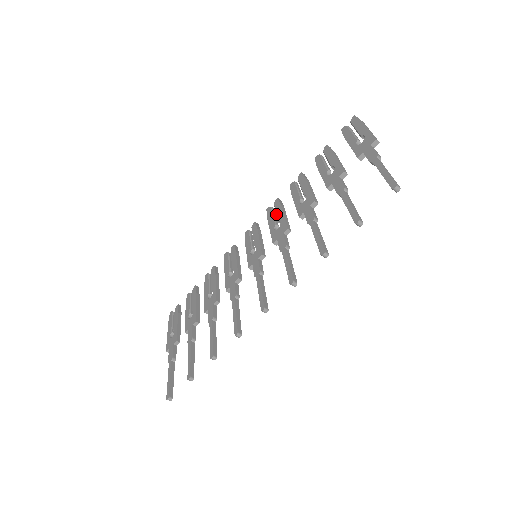
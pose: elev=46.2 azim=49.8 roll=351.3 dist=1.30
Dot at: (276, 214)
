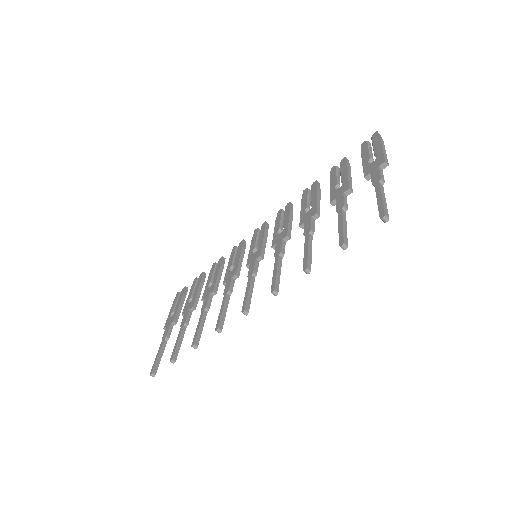
Dot at: occluded
